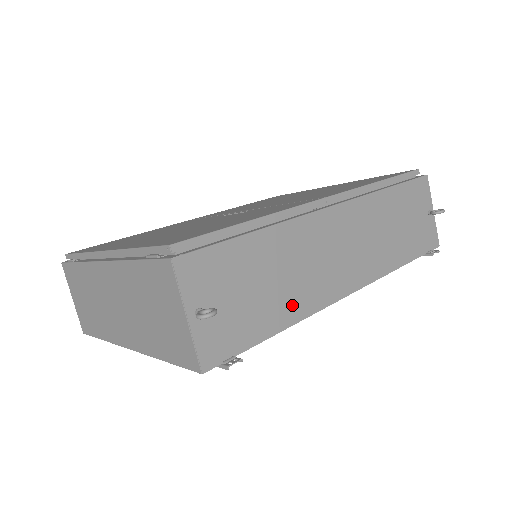
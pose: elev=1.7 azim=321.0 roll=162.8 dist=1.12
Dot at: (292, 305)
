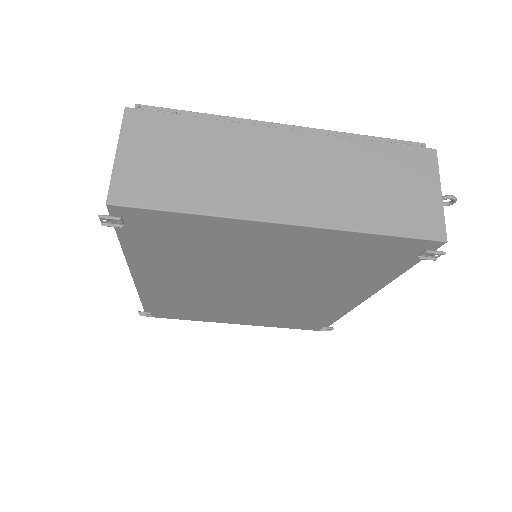
Dot at: occluded
